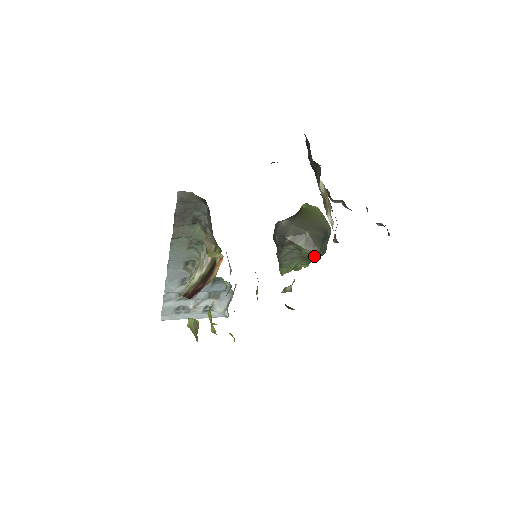
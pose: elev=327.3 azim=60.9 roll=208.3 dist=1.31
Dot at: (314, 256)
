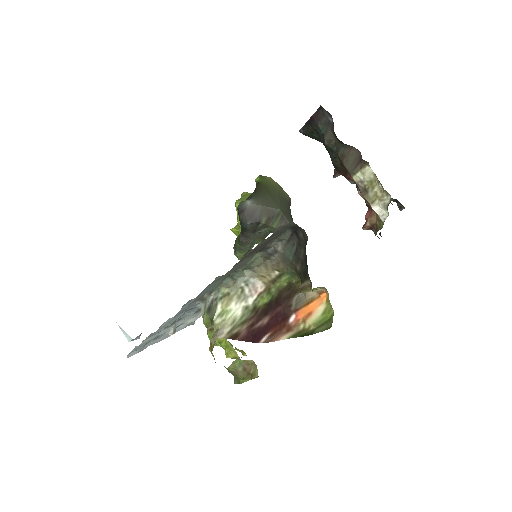
Dot at: occluded
